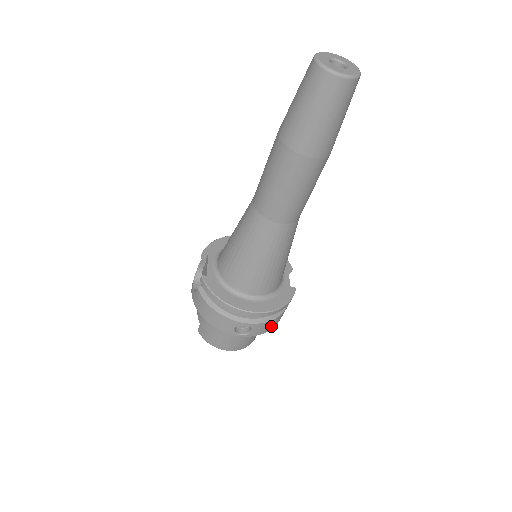
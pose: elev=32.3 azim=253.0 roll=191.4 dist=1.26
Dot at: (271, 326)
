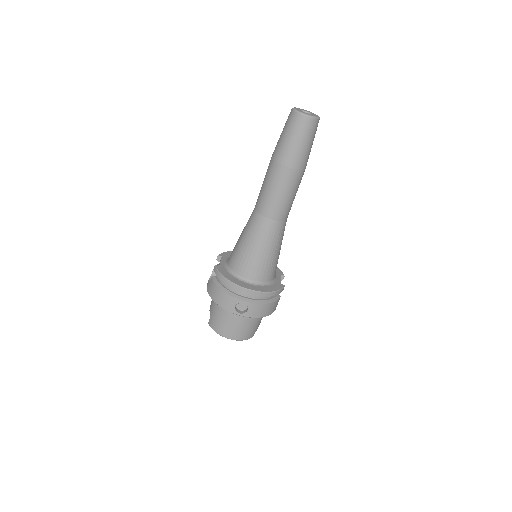
Dot at: (264, 312)
